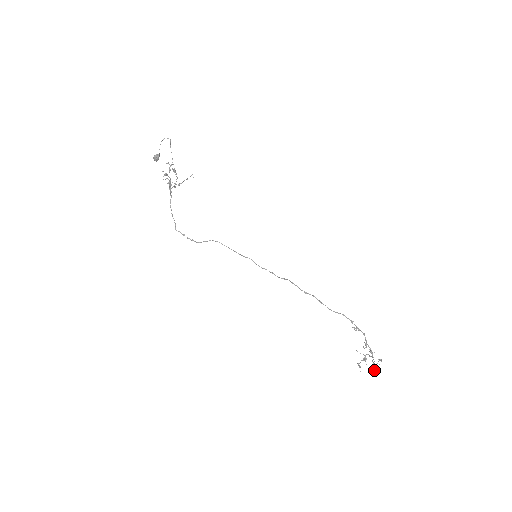
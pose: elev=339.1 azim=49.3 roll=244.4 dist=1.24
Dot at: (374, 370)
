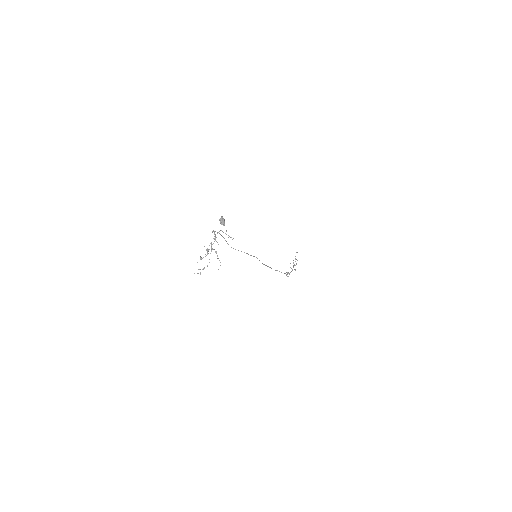
Dot at: occluded
